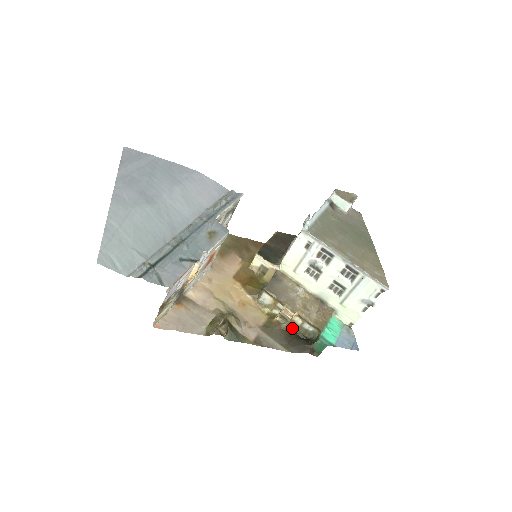
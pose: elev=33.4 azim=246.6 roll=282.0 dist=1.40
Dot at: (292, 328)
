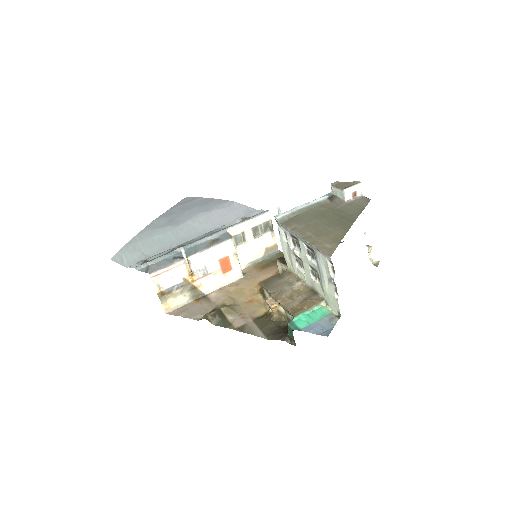
Dot at: (284, 320)
